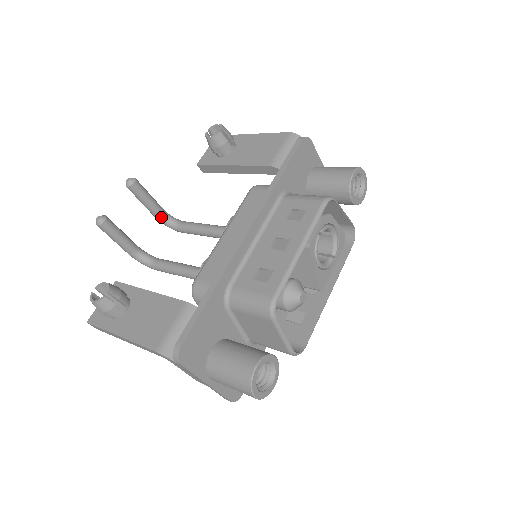
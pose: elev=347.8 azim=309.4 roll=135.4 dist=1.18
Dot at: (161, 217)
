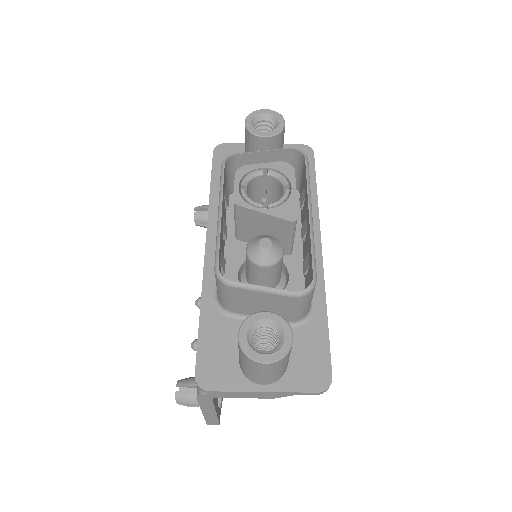
Dot at: occluded
